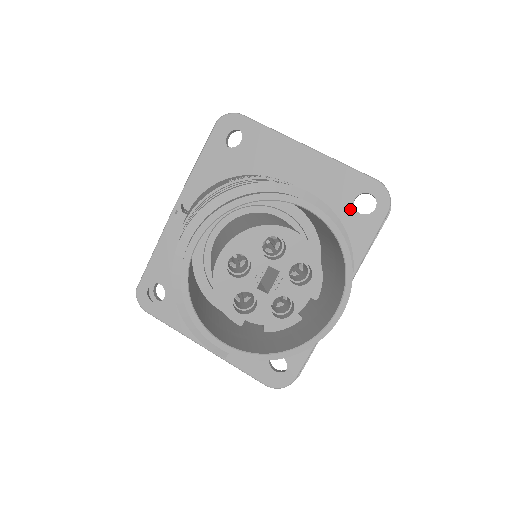
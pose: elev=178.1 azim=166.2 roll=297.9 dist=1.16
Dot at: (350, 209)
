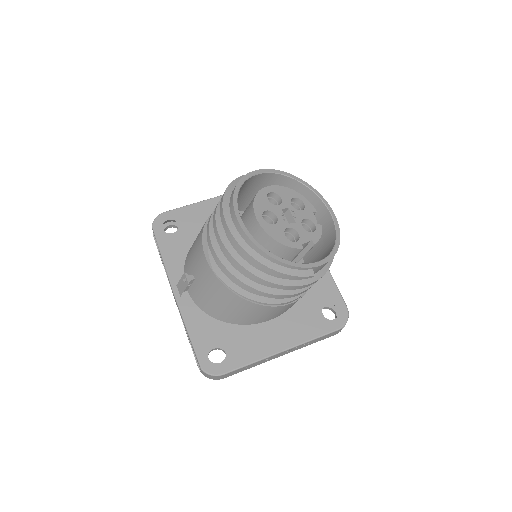
Dot at: occluded
